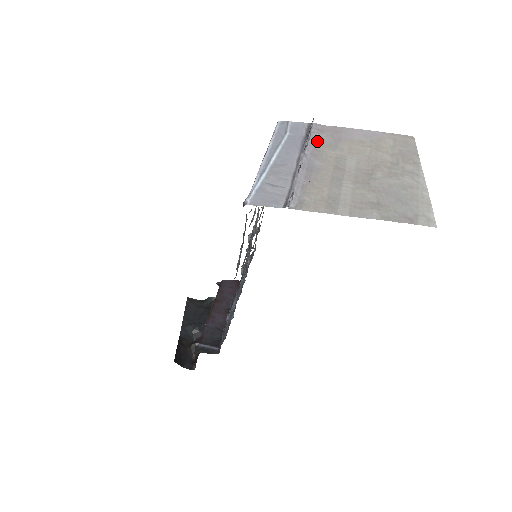
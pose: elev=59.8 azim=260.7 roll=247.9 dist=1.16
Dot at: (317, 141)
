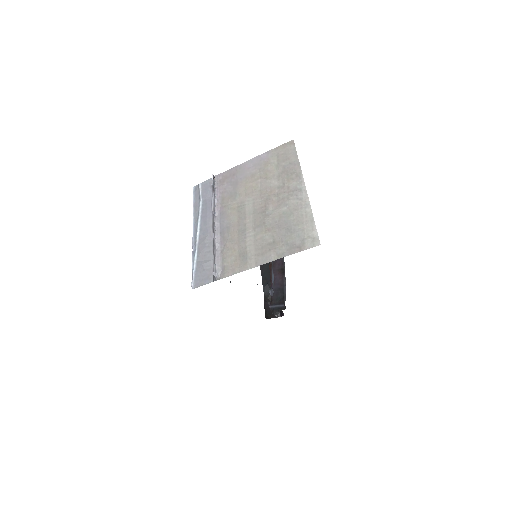
Dot at: (222, 196)
